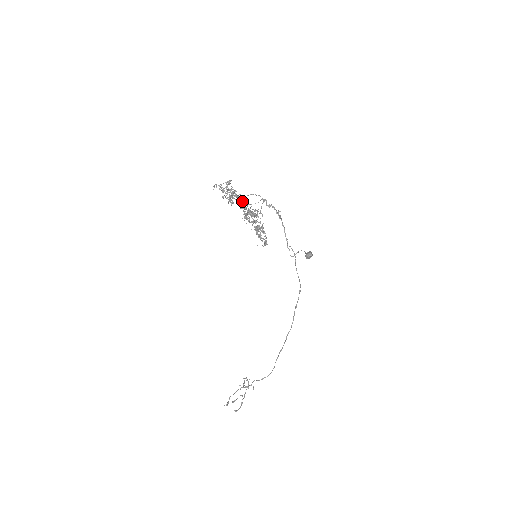
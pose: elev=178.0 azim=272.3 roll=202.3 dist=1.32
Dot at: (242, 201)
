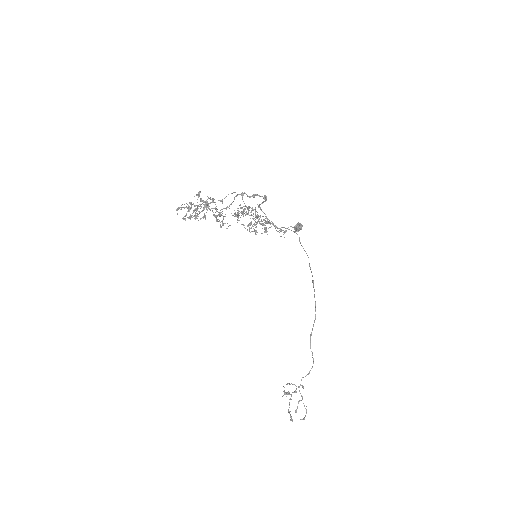
Dot at: (216, 209)
